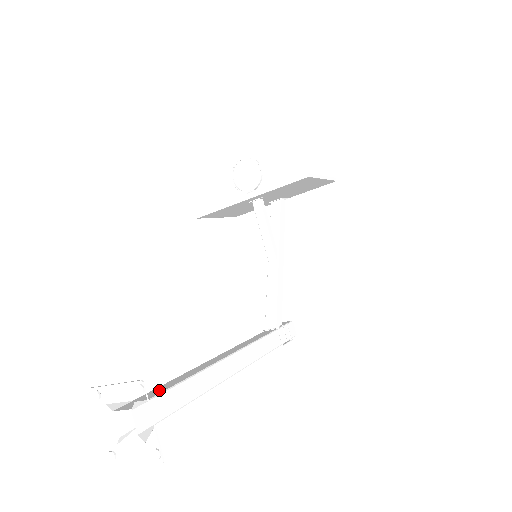
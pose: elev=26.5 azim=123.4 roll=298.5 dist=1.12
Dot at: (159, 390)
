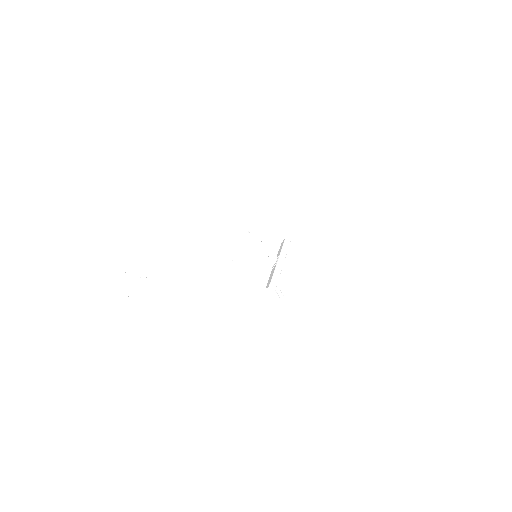
Dot at: occluded
